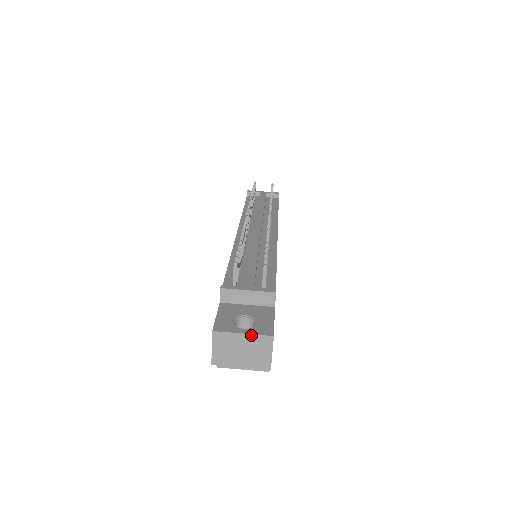
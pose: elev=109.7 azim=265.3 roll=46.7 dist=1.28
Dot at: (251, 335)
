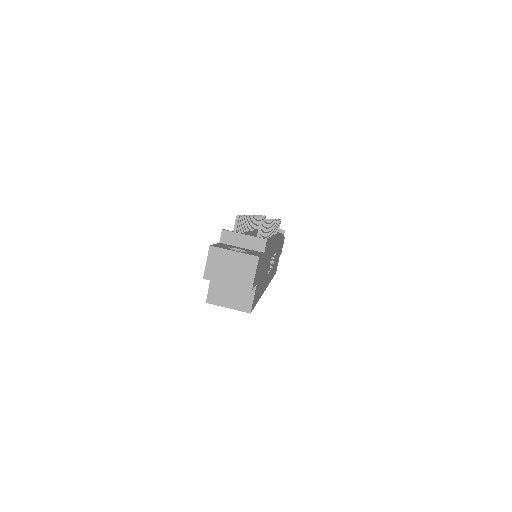
Dot at: (241, 253)
